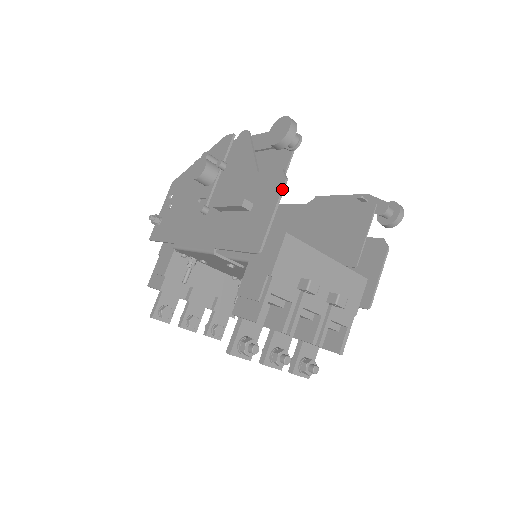
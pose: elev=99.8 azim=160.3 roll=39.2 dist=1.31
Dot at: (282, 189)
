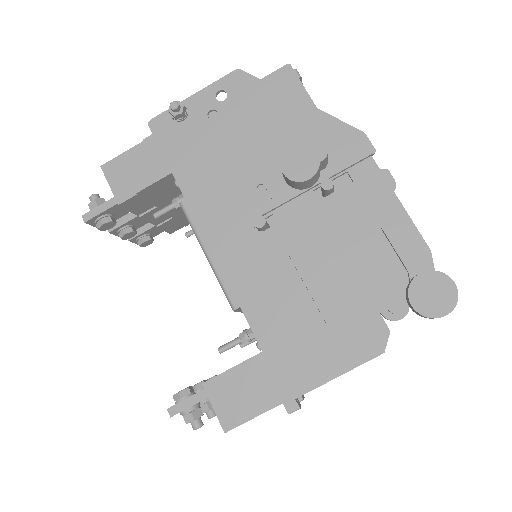
Dot at: occluded
